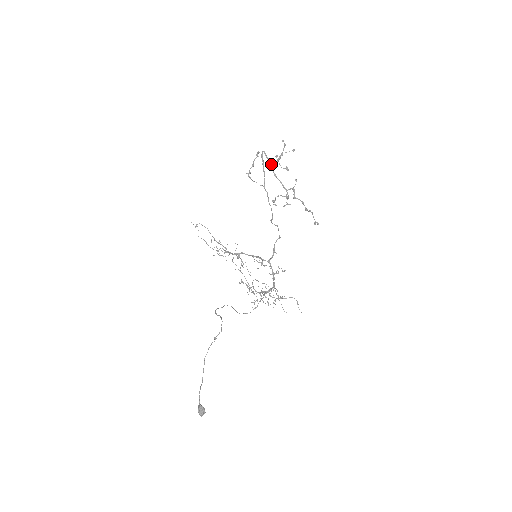
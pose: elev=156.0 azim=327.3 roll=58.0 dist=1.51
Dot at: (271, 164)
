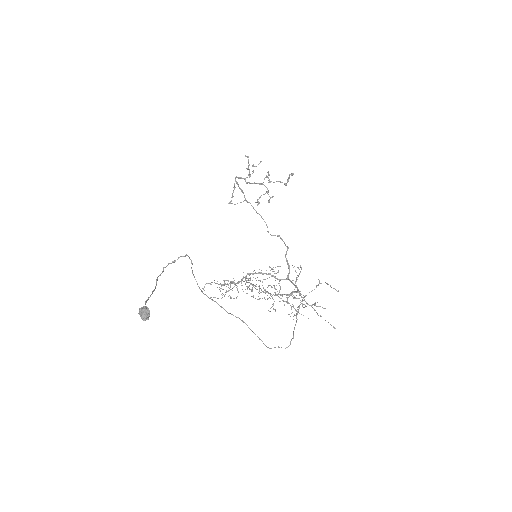
Dot at: (245, 181)
